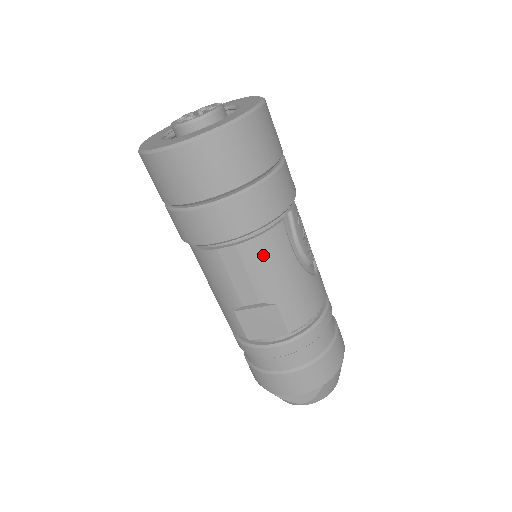
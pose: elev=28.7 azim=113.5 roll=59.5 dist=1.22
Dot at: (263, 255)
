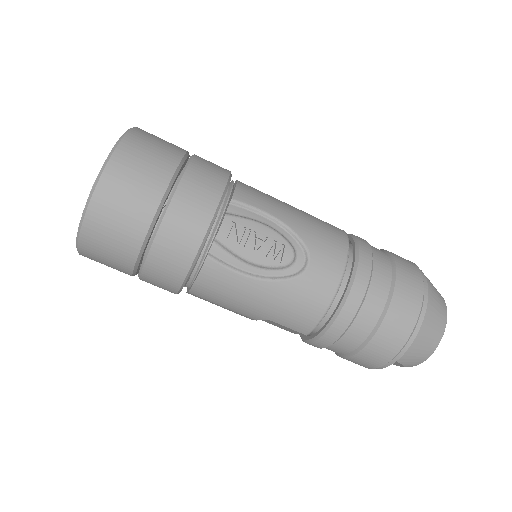
Dot at: (214, 293)
